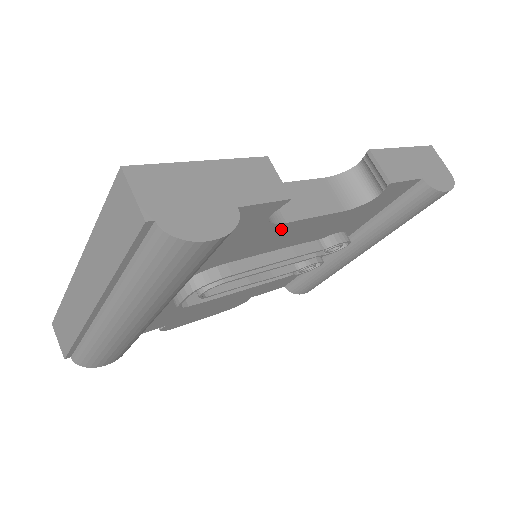
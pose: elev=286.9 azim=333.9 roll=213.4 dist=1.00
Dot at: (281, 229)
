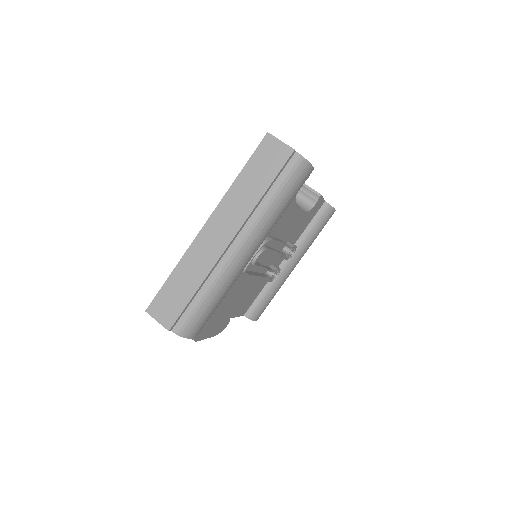
Dot at: (292, 210)
